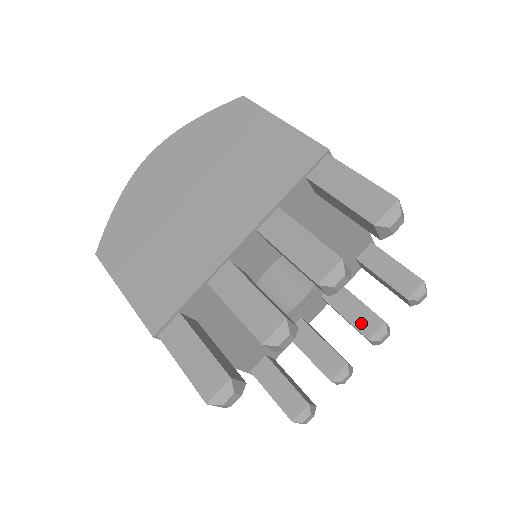
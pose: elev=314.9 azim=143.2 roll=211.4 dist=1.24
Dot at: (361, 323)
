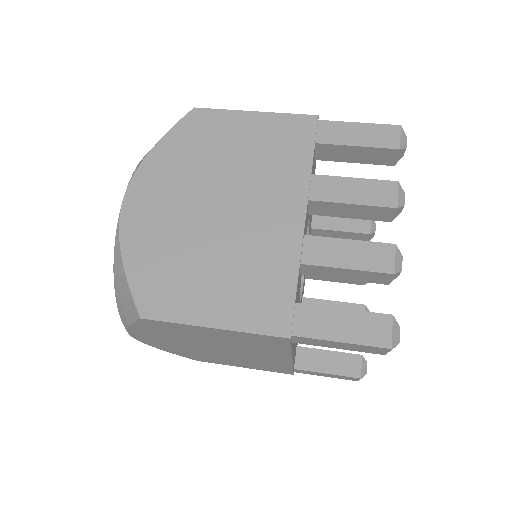
Dot at: occluded
